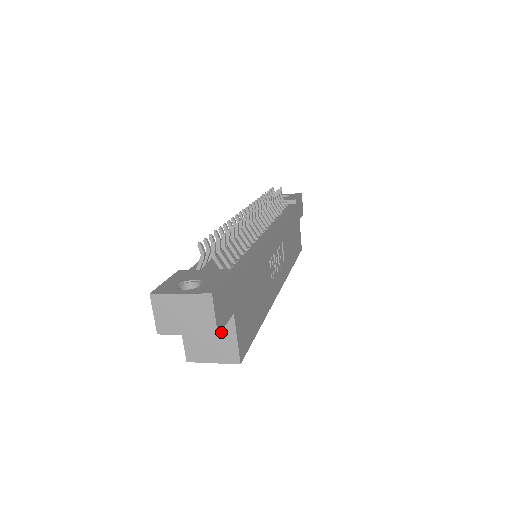
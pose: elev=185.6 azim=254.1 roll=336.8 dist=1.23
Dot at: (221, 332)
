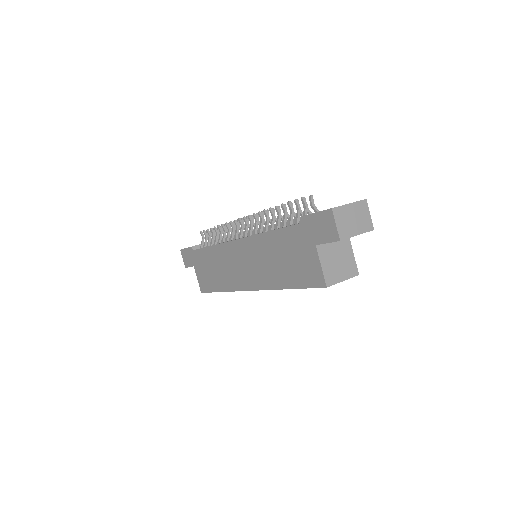
Dot at: (344, 252)
